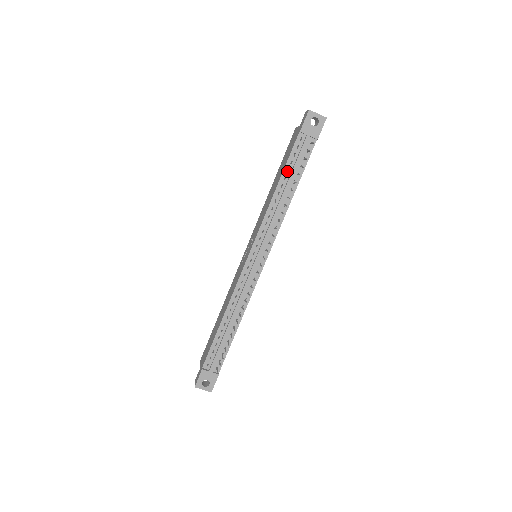
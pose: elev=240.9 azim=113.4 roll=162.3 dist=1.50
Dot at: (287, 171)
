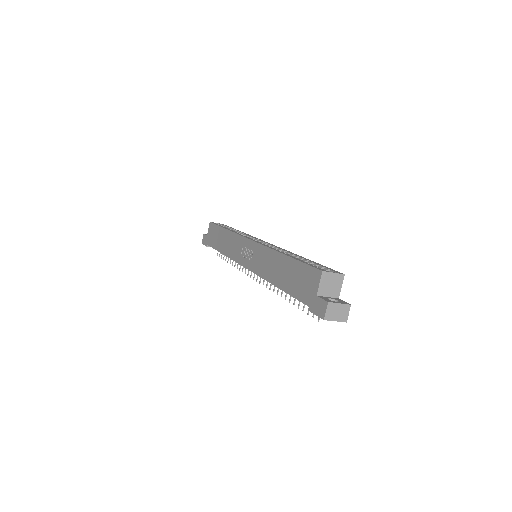
Dot at: occluded
